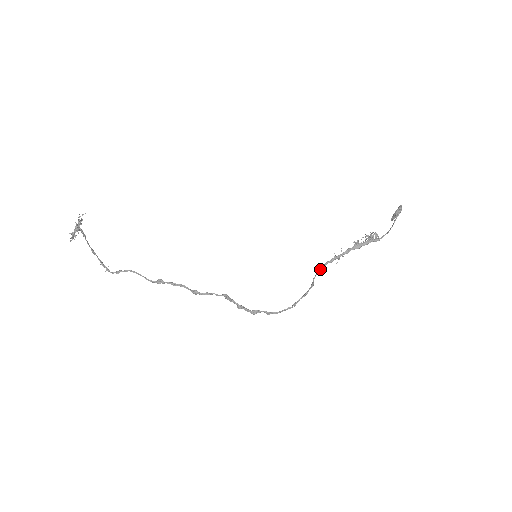
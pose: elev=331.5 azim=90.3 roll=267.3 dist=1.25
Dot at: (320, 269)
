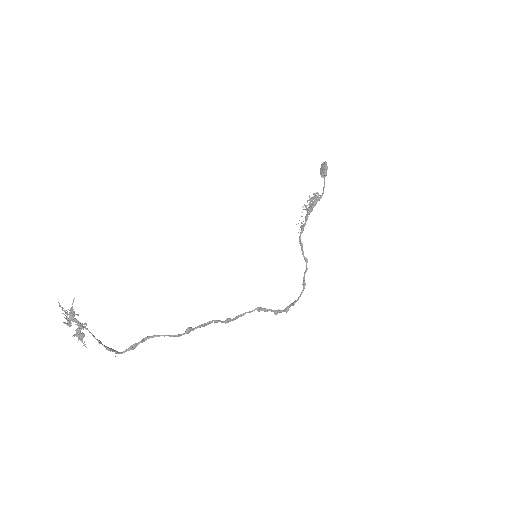
Dot at: (301, 243)
